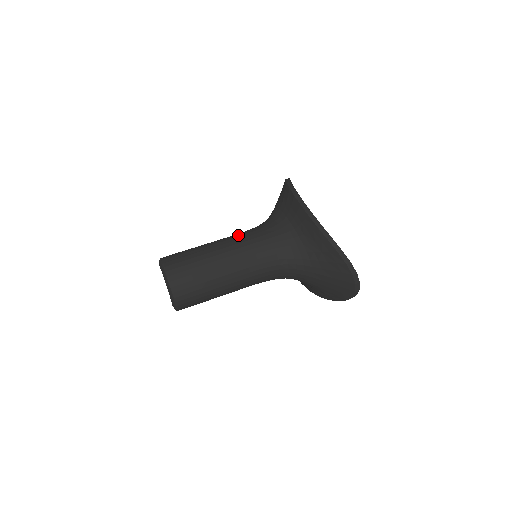
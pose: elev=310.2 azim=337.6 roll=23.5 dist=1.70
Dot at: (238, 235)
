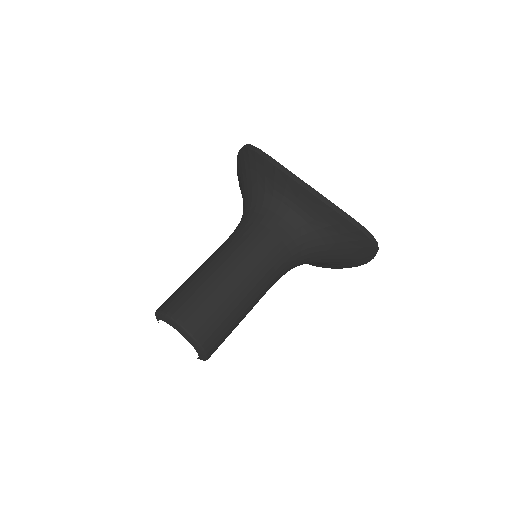
Dot at: (237, 244)
